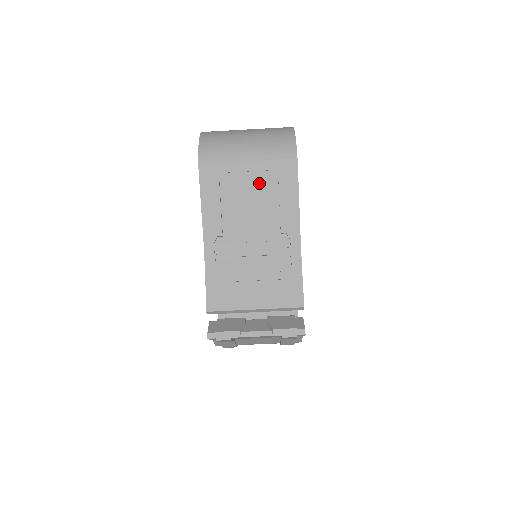
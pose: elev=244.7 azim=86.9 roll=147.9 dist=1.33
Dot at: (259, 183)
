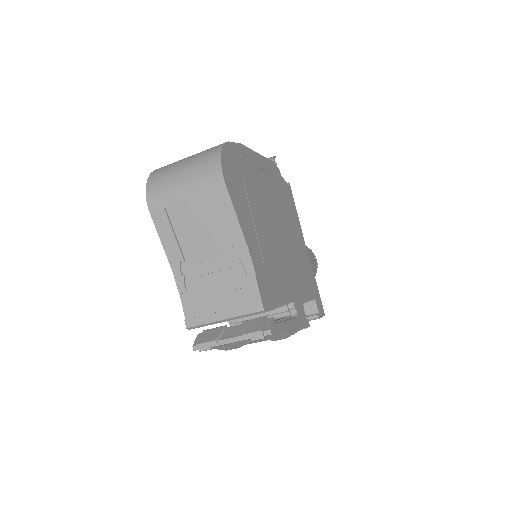
Dot at: (199, 207)
